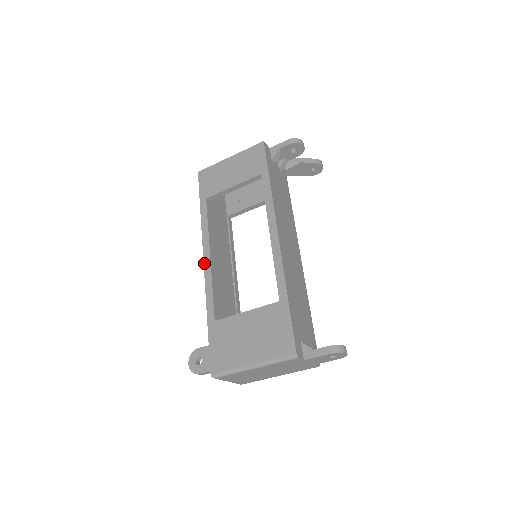
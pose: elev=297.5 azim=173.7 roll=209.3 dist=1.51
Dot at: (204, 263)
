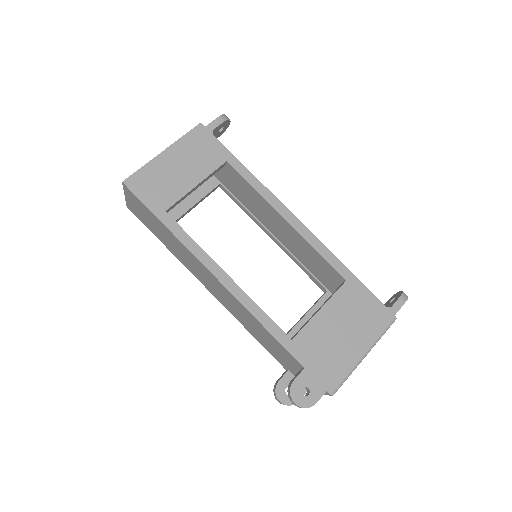
Dot at: (227, 287)
